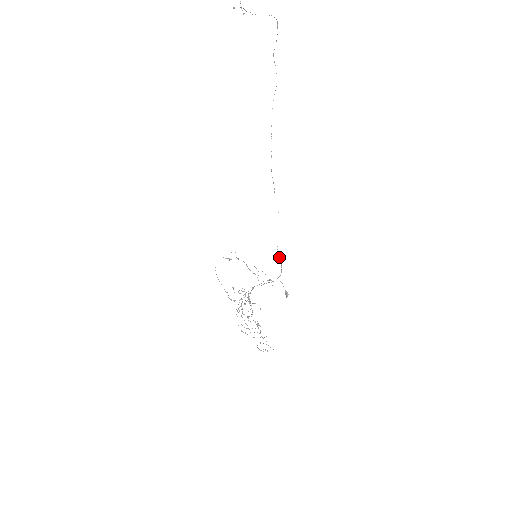
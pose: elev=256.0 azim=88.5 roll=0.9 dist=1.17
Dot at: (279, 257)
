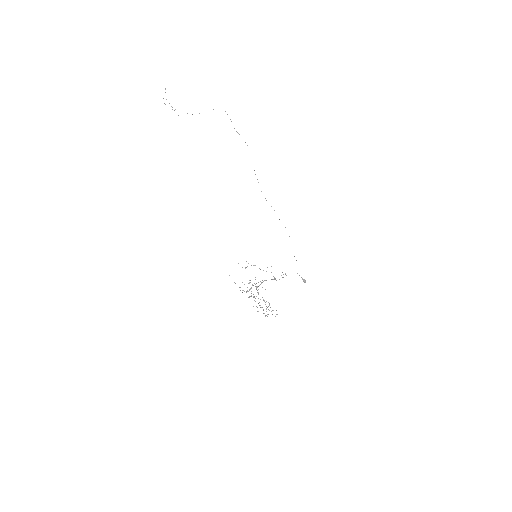
Dot at: occluded
